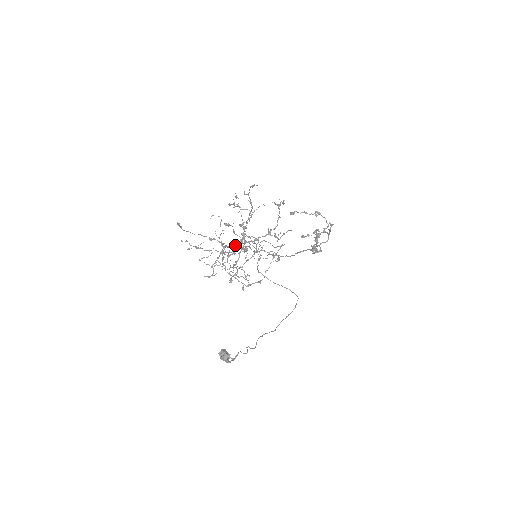
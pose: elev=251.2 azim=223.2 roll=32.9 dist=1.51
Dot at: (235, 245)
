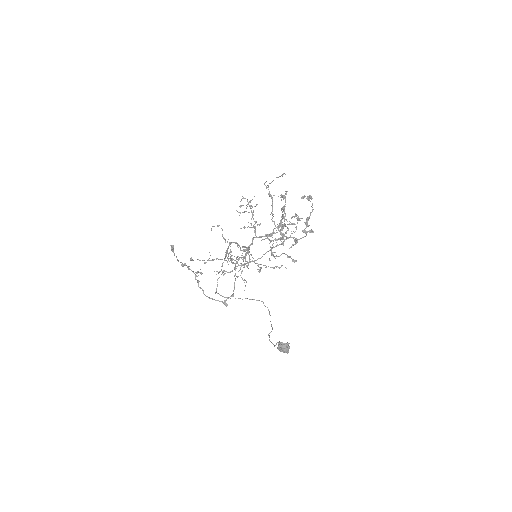
Dot at: (263, 239)
